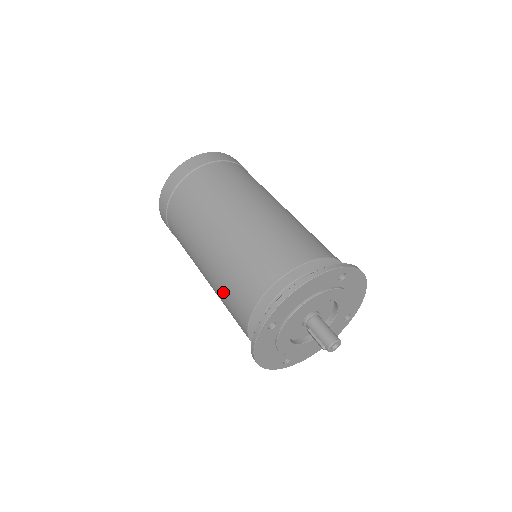
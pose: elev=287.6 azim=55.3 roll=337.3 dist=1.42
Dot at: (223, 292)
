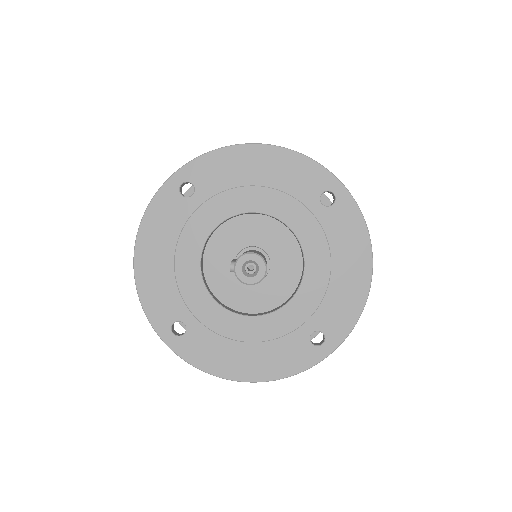
Dot at: occluded
